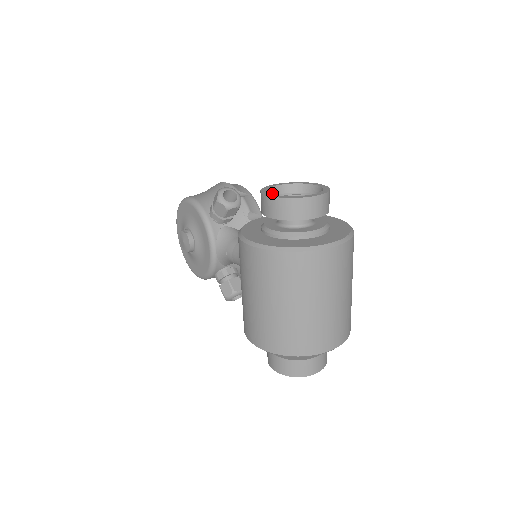
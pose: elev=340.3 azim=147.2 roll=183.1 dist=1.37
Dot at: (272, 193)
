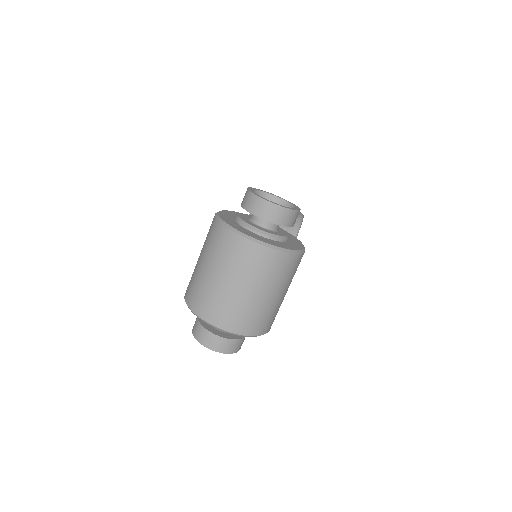
Dot at: (266, 197)
